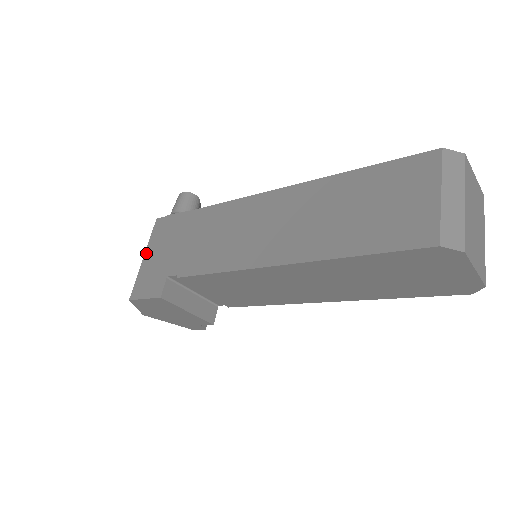
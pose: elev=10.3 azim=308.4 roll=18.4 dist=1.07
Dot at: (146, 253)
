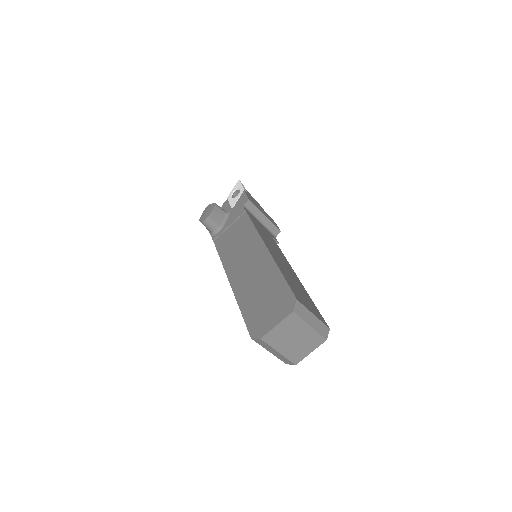
Dot at: occluded
